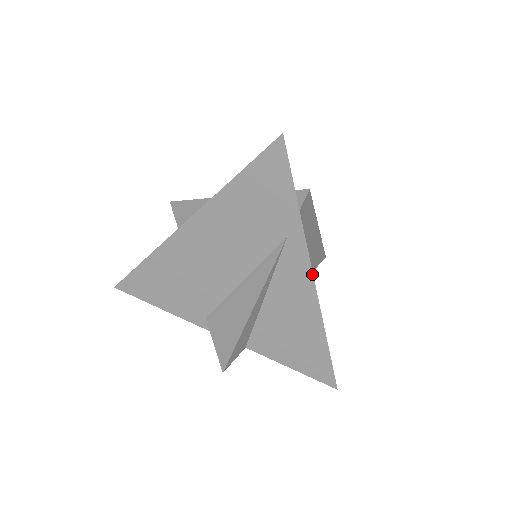
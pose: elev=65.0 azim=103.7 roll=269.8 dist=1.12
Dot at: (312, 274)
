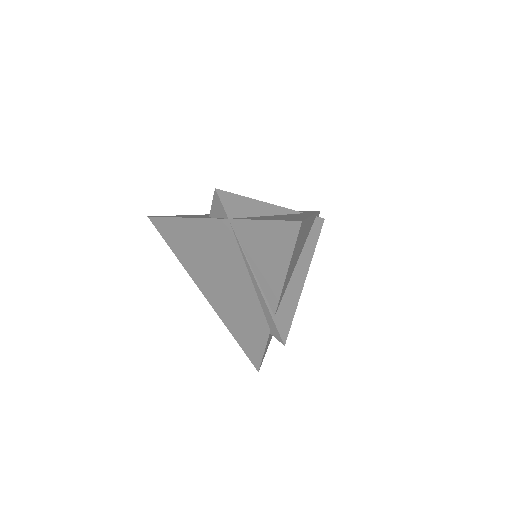
Dot at: (313, 214)
